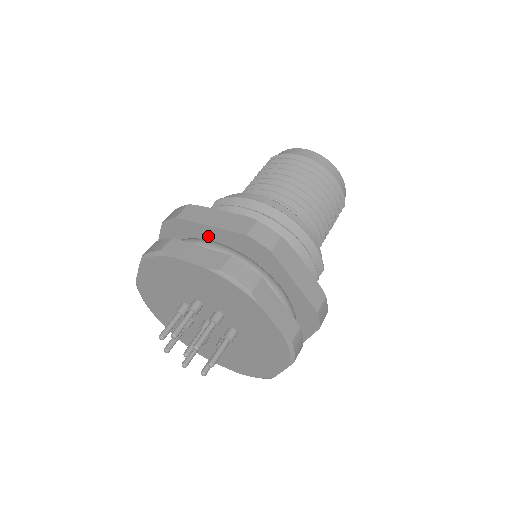
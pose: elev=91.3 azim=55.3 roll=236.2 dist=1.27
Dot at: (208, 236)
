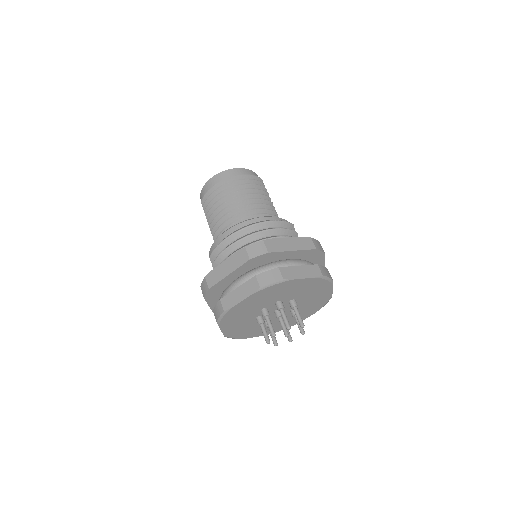
Dot at: (232, 279)
